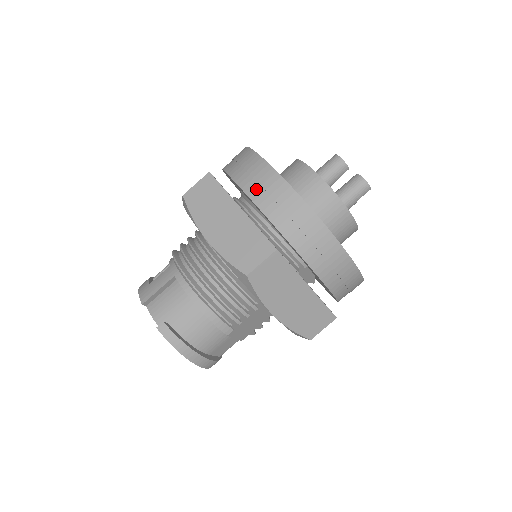
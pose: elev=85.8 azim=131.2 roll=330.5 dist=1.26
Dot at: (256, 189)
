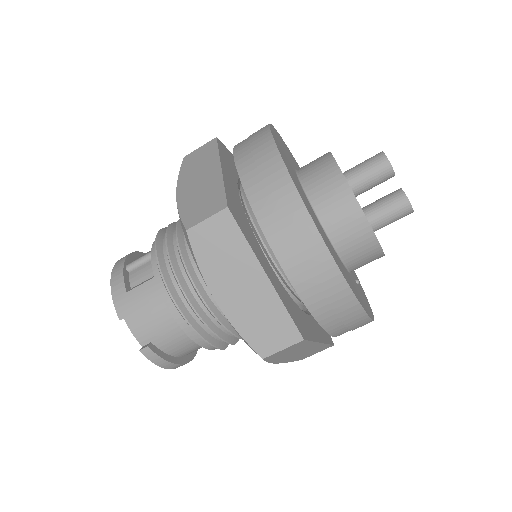
Dot at: (291, 255)
